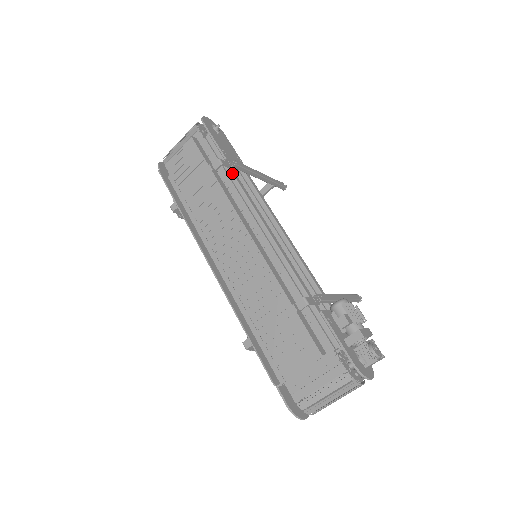
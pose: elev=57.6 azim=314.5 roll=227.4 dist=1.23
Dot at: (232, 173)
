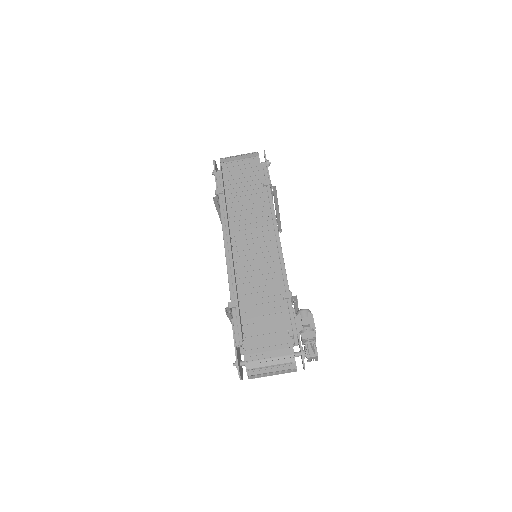
Dot at: (271, 194)
